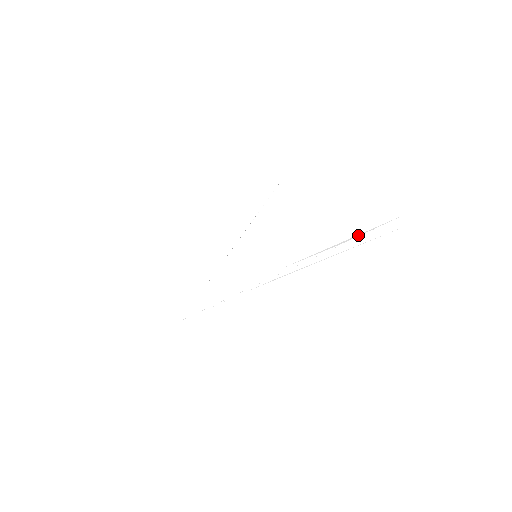
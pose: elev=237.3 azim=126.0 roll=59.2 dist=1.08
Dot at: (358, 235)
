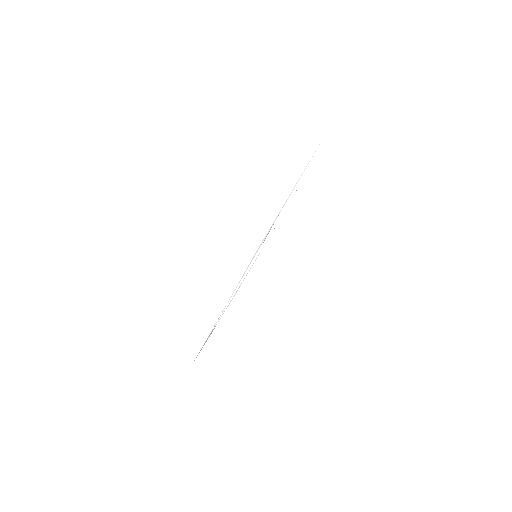
Dot at: (321, 142)
